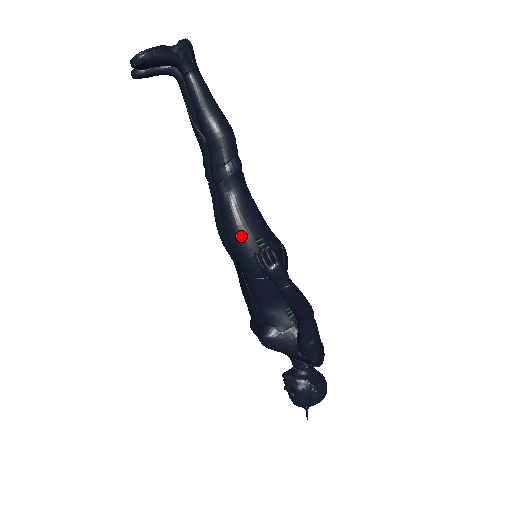
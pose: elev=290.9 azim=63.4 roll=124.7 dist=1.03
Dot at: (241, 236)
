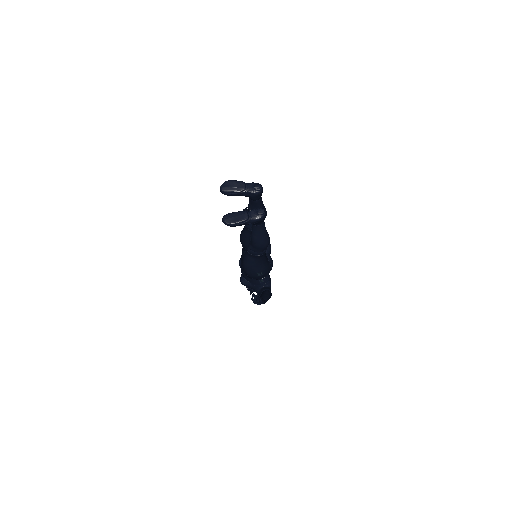
Dot at: (250, 271)
